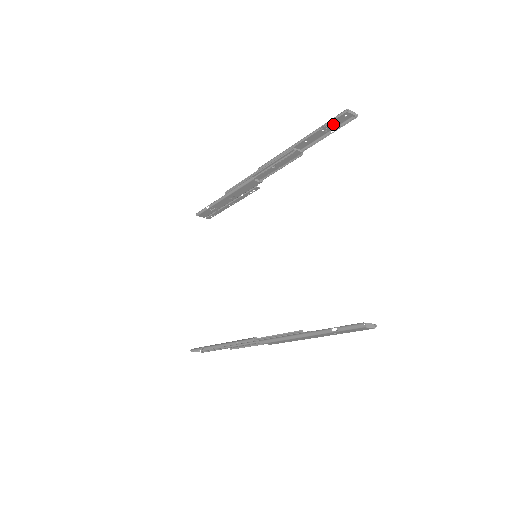
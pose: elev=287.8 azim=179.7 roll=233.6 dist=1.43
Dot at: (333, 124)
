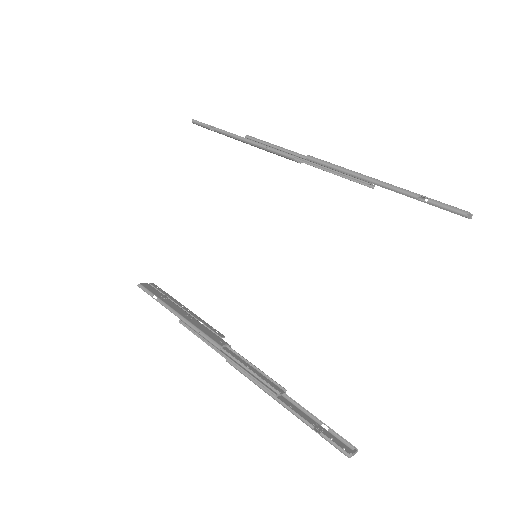
Dot at: occluded
